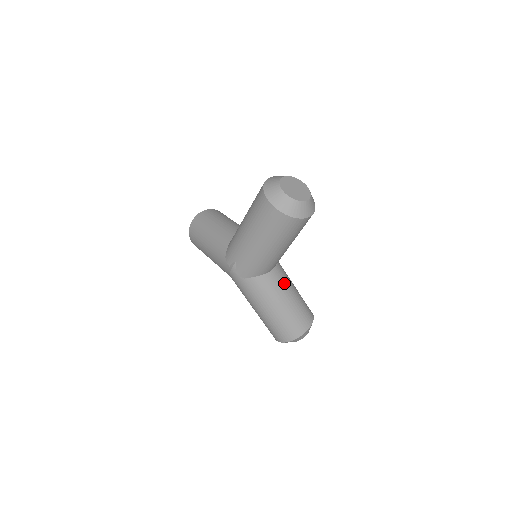
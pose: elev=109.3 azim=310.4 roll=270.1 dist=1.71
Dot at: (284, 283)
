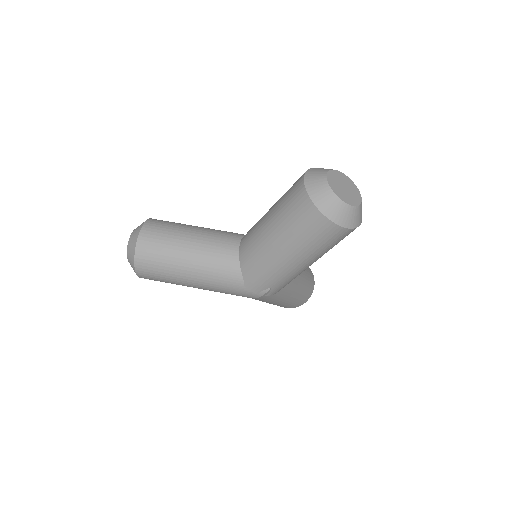
Dot at: occluded
